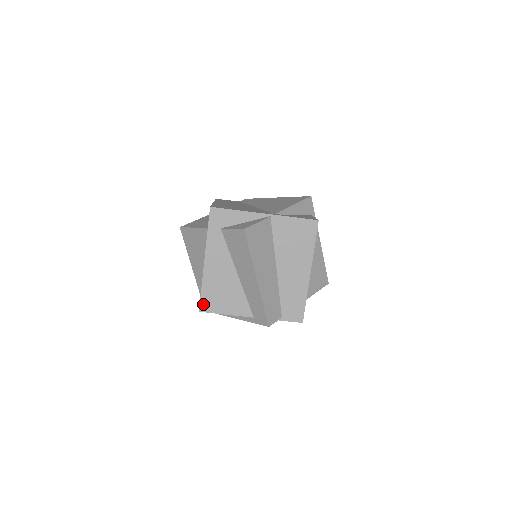
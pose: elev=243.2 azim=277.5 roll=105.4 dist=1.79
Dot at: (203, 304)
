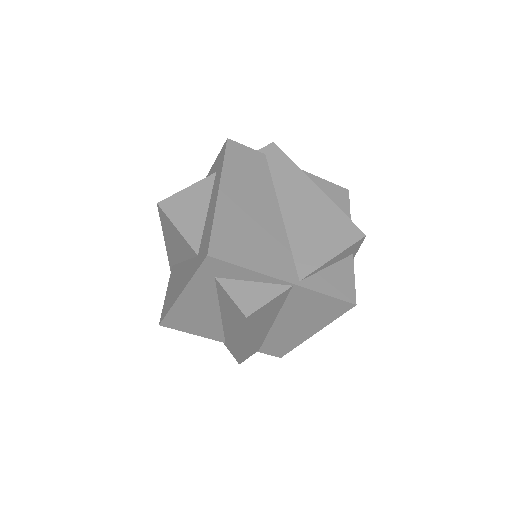
Dot at: (166, 322)
